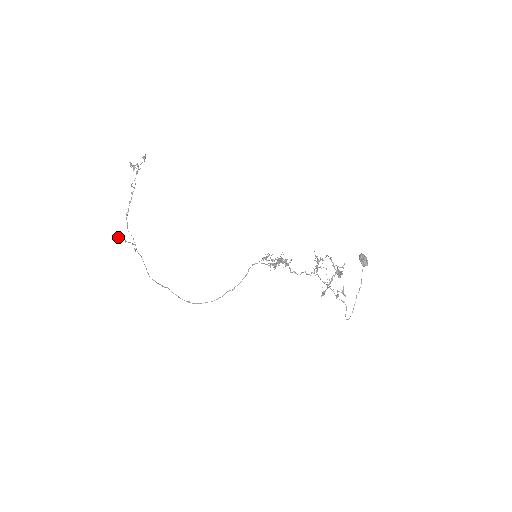
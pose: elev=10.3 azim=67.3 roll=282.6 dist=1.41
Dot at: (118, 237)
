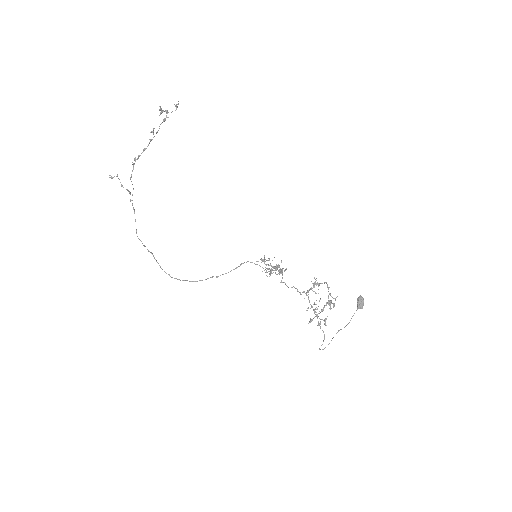
Dot at: (114, 176)
